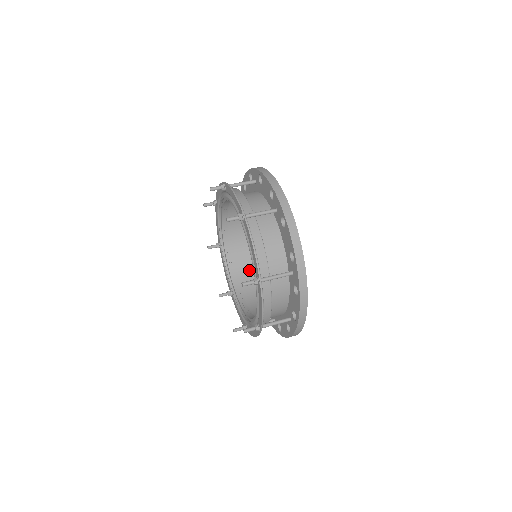
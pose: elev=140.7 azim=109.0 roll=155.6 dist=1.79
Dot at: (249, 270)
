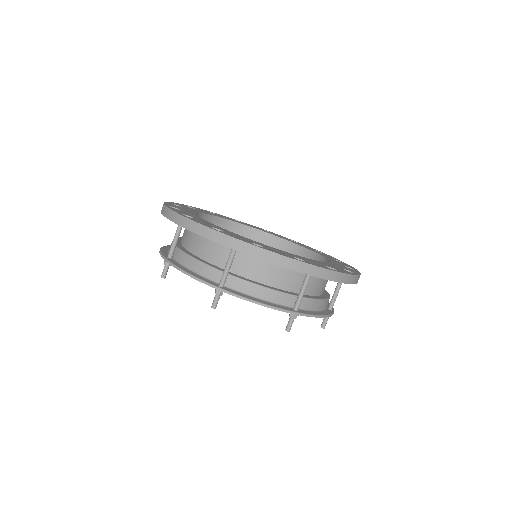
Dot at: occluded
